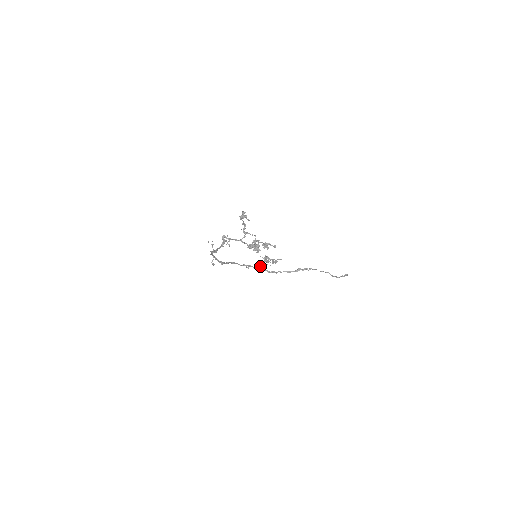
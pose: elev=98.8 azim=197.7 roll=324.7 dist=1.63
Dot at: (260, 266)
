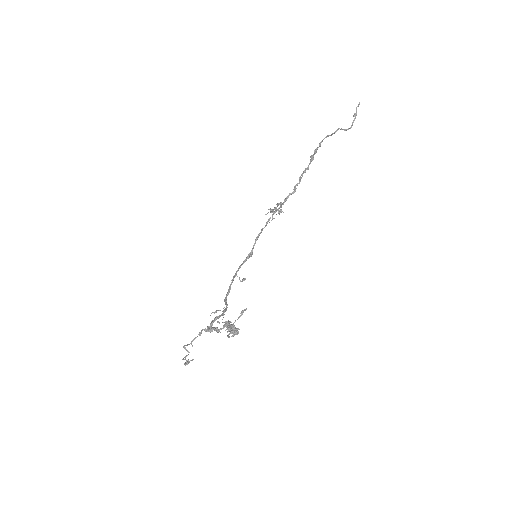
Dot at: occluded
